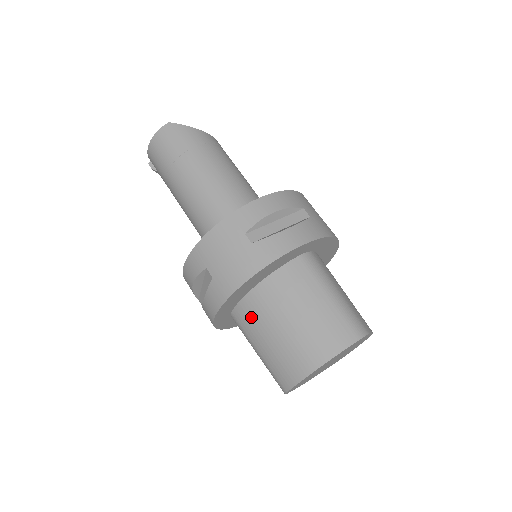
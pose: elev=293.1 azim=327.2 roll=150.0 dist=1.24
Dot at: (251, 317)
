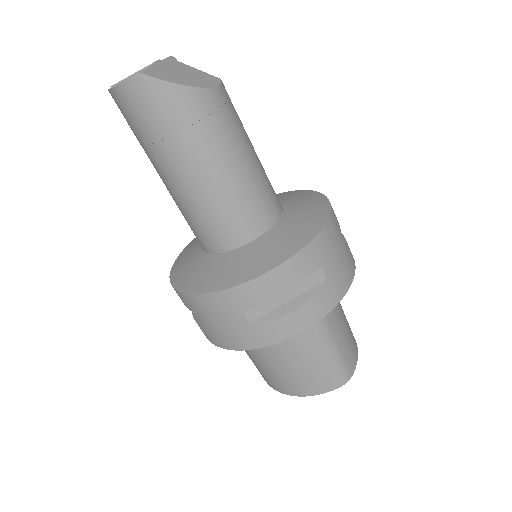
Dot at: occluded
